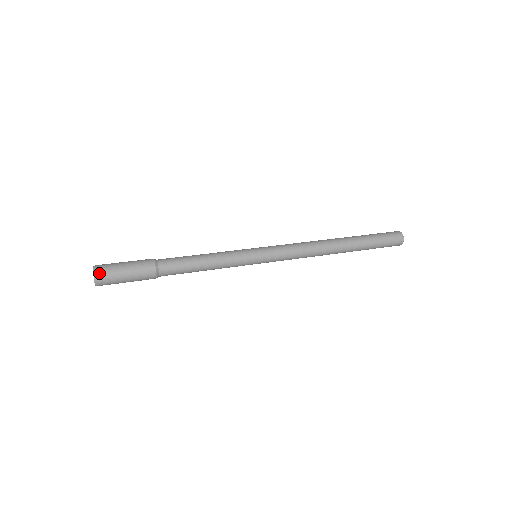
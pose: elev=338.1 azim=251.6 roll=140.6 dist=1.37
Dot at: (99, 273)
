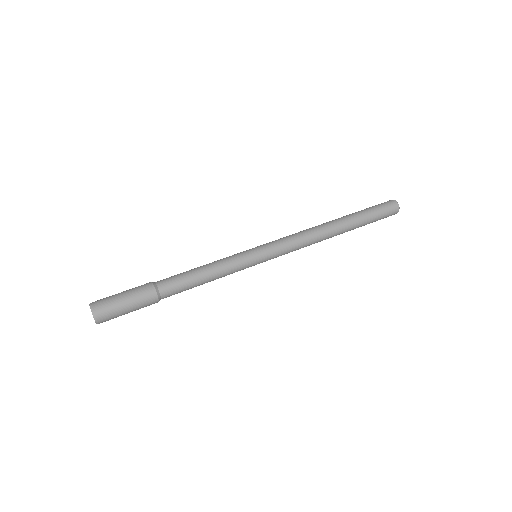
Dot at: (98, 311)
